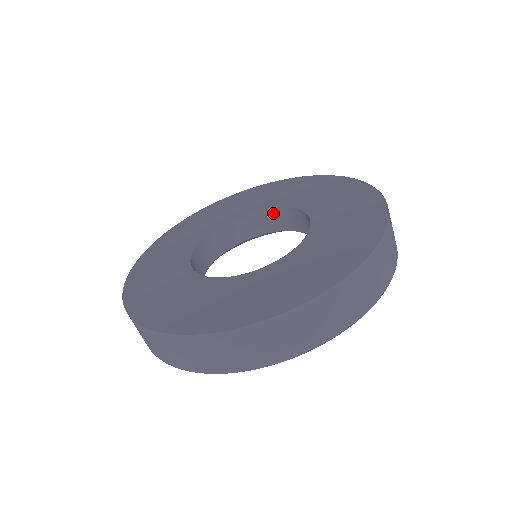
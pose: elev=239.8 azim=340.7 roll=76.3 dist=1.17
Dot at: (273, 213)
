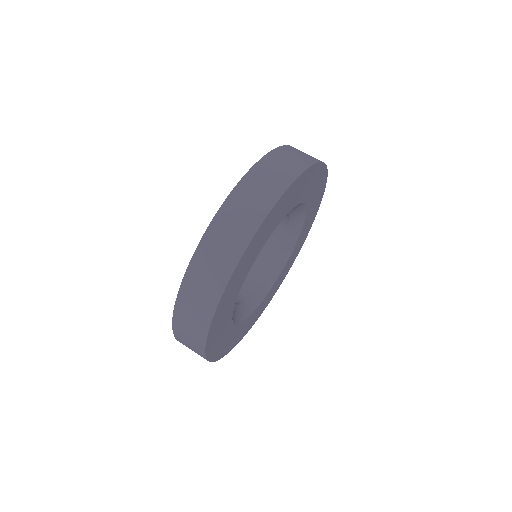
Dot at: occluded
